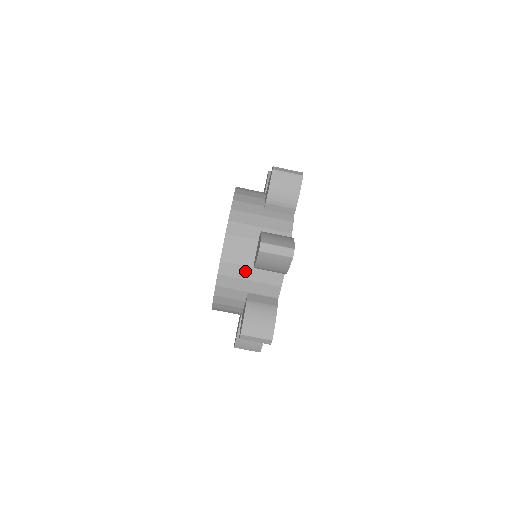
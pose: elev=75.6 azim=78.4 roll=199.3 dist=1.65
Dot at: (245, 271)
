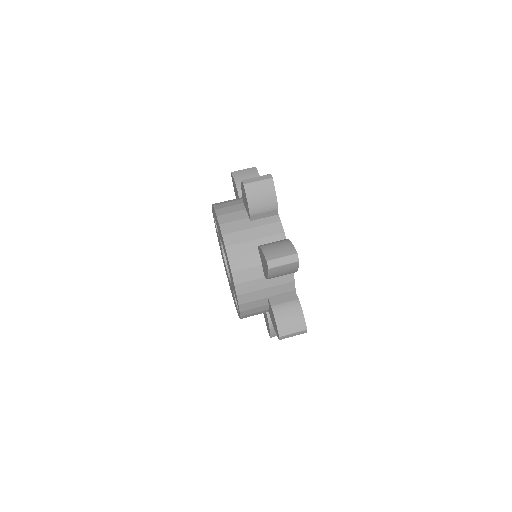
Dot at: (259, 283)
